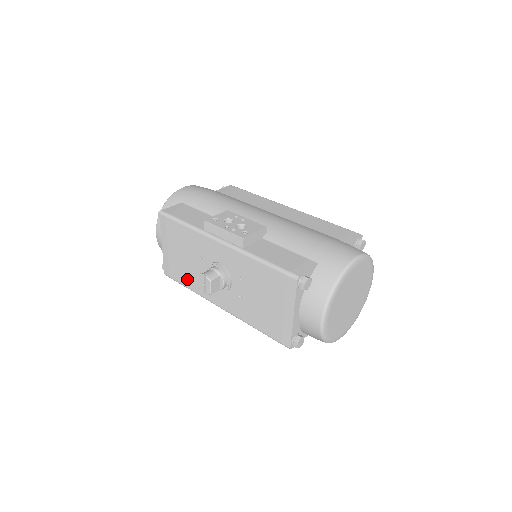
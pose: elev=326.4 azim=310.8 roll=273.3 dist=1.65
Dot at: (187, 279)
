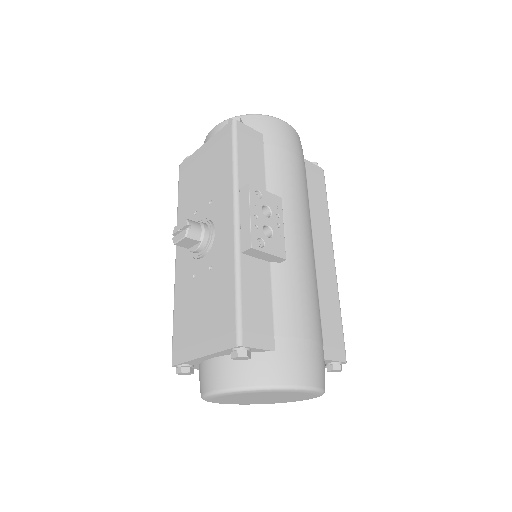
Dot at: (185, 197)
